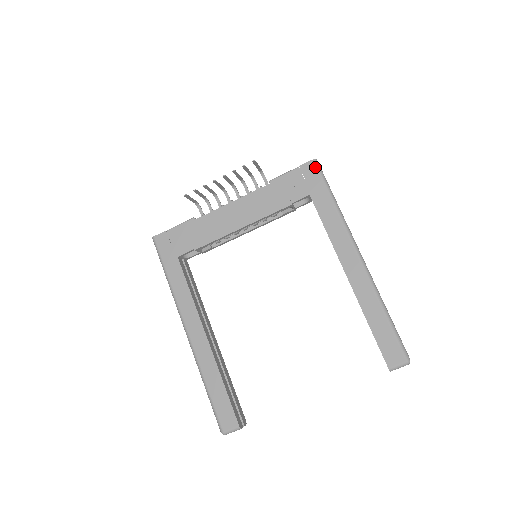
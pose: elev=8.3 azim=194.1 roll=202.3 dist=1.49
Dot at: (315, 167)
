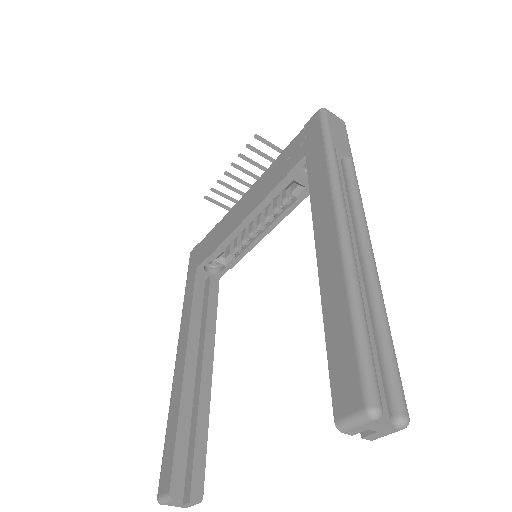
Dot at: (318, 118)
